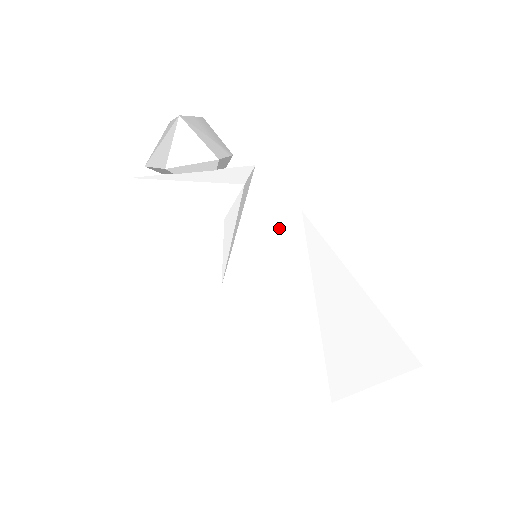
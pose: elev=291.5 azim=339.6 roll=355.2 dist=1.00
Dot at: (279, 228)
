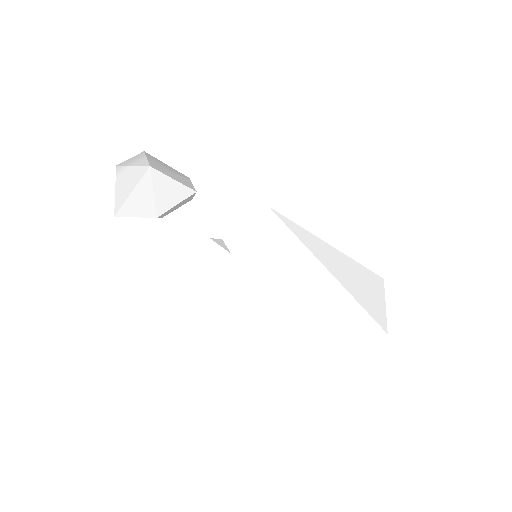
Dot at: (263, 228)
